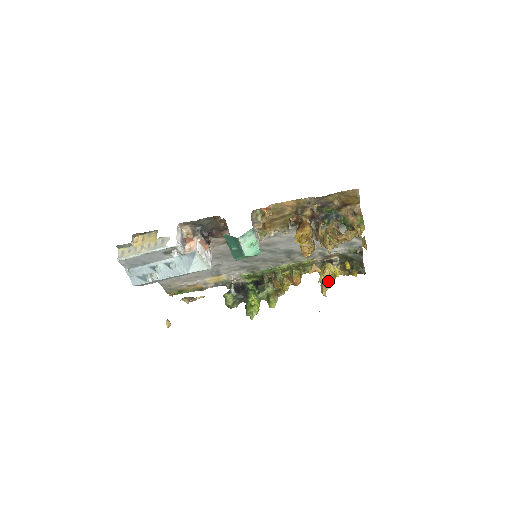
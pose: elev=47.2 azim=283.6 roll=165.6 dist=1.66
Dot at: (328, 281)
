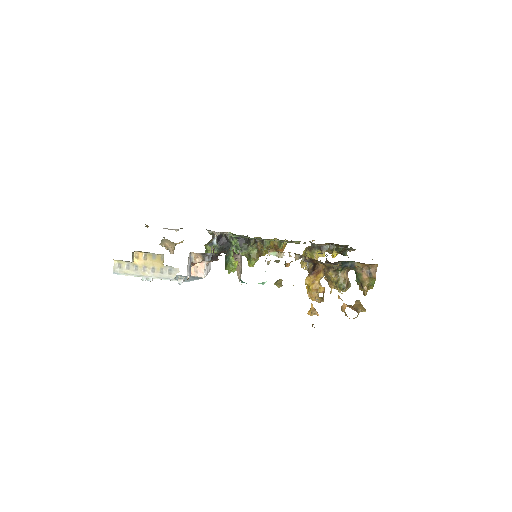
Dot at: occluded
